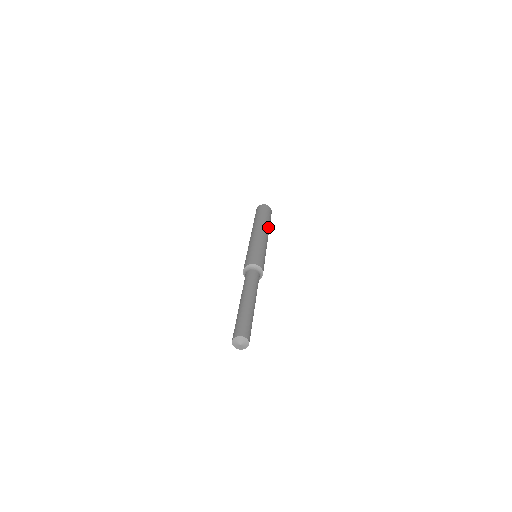
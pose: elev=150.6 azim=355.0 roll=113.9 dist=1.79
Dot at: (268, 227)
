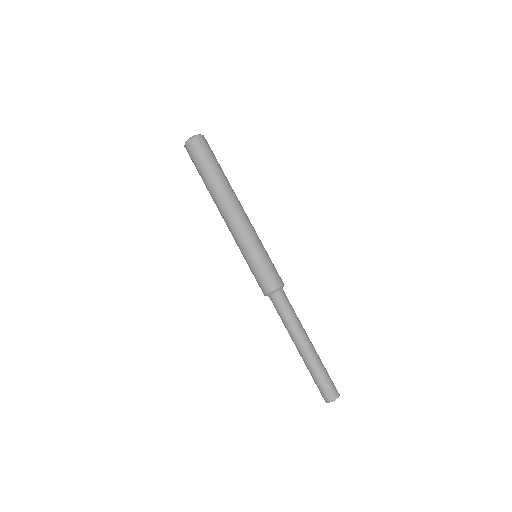
Dot at: (231, 188)
